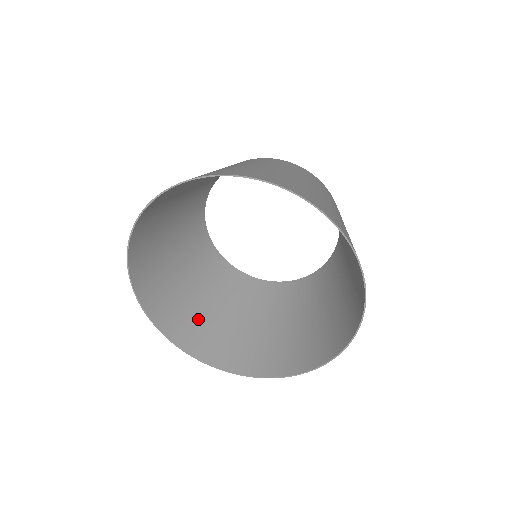
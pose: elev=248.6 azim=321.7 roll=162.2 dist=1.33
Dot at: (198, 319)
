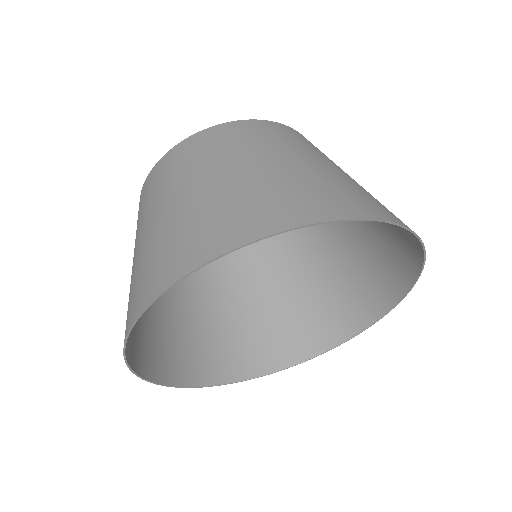
Dot at: (193, 340)
